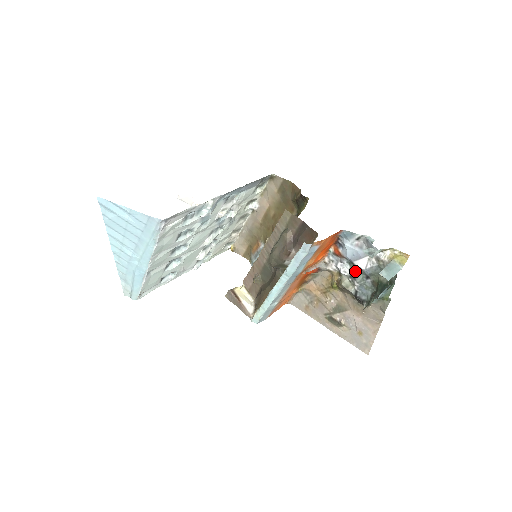
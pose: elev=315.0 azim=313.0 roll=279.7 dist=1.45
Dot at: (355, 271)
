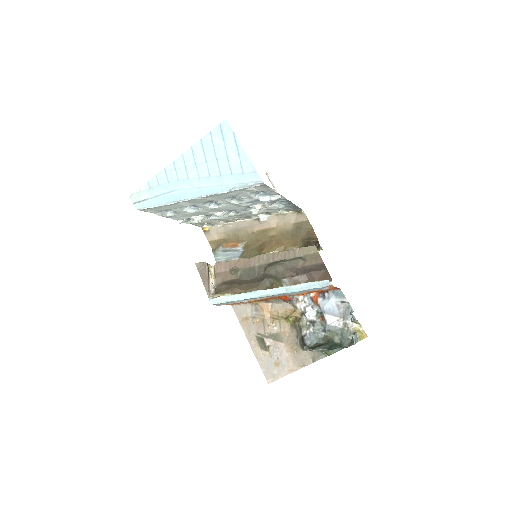
Dot at: (318, 320)
